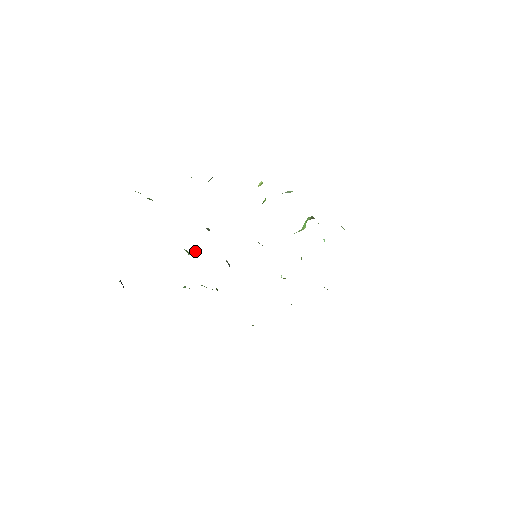
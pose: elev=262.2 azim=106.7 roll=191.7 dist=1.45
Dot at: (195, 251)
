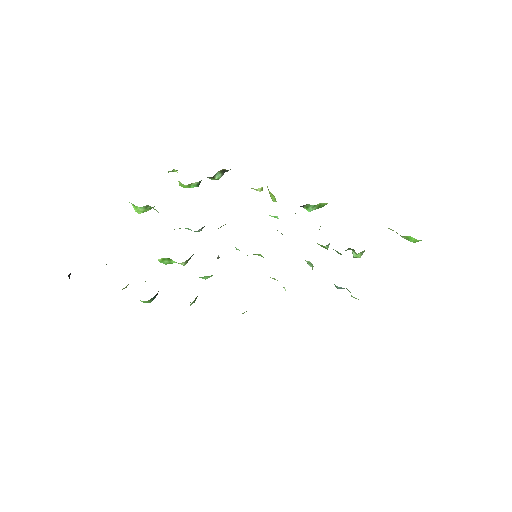
Dot at: occluded
